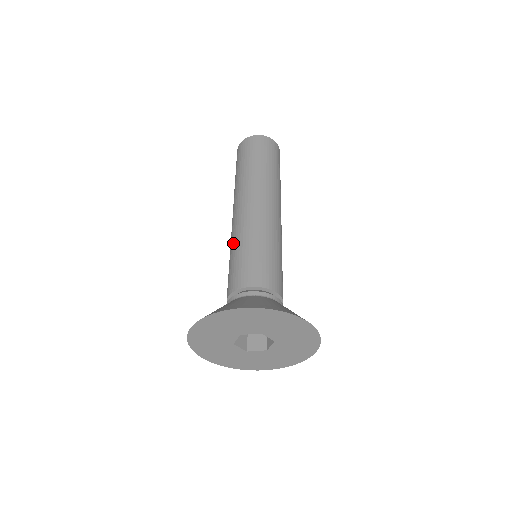
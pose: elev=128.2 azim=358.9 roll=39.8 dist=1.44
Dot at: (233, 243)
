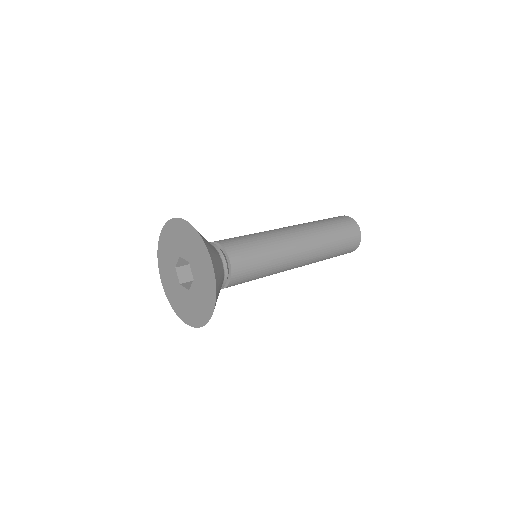
Dot at: occluded
